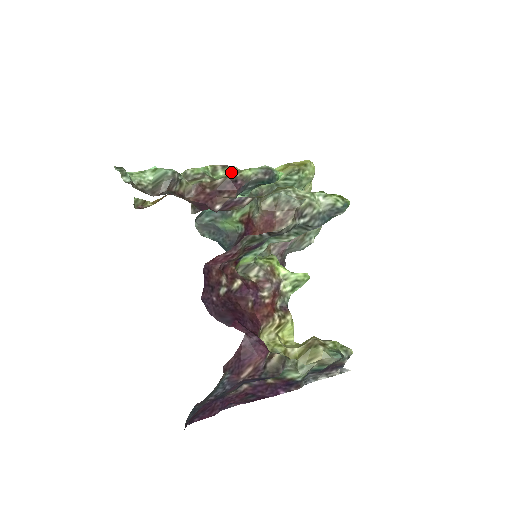
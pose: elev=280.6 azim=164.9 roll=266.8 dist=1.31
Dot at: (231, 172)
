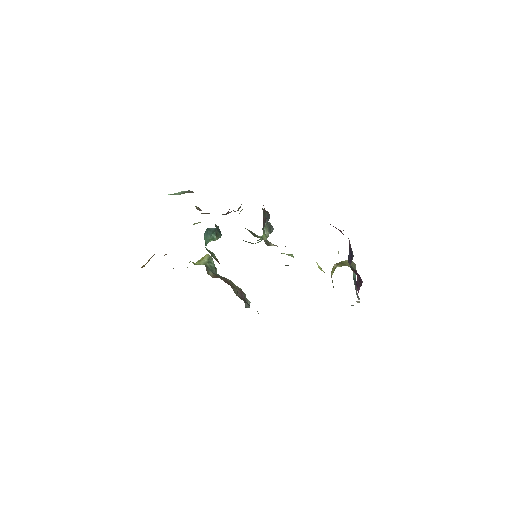
Dot at: (200, 222)
